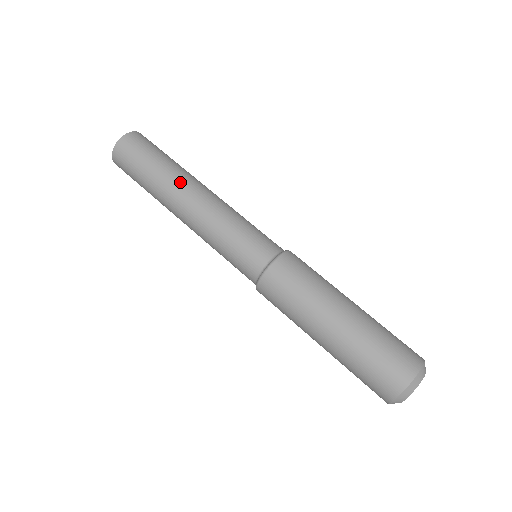
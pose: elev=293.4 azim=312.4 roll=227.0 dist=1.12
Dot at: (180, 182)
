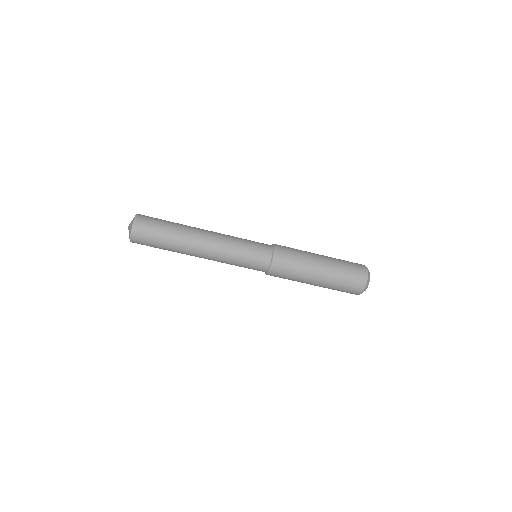
Dot at: (191, 239)
